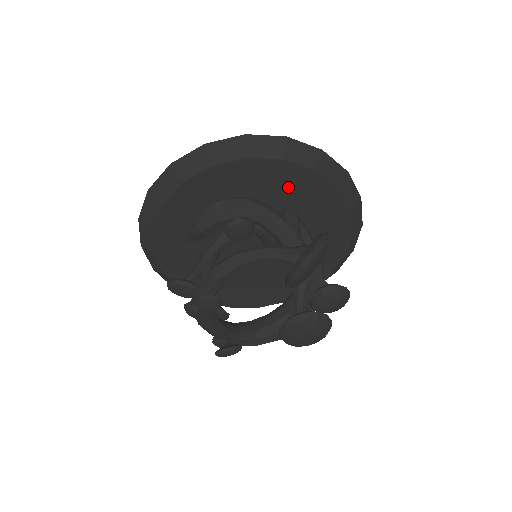
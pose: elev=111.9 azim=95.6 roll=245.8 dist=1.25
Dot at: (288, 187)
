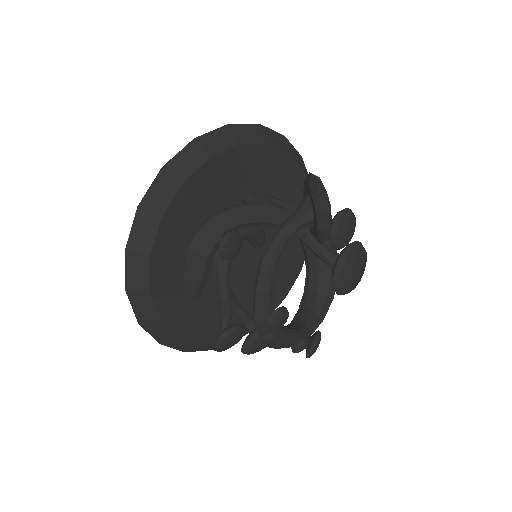
Dot at: (231, 178)
